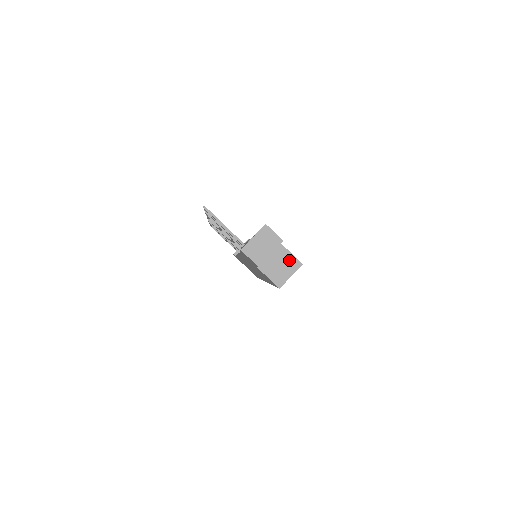
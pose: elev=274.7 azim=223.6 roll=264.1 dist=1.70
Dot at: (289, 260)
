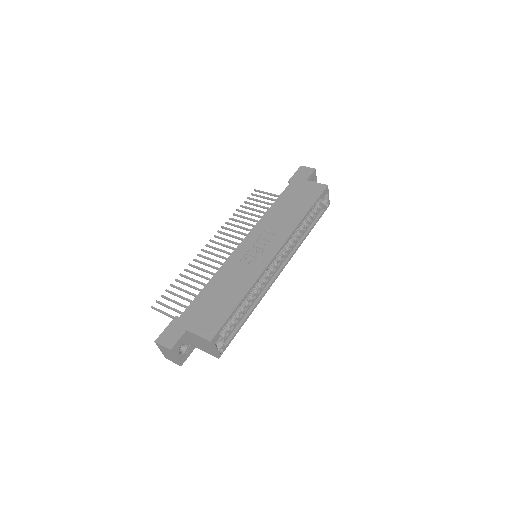
Dot at: (202, 340)
